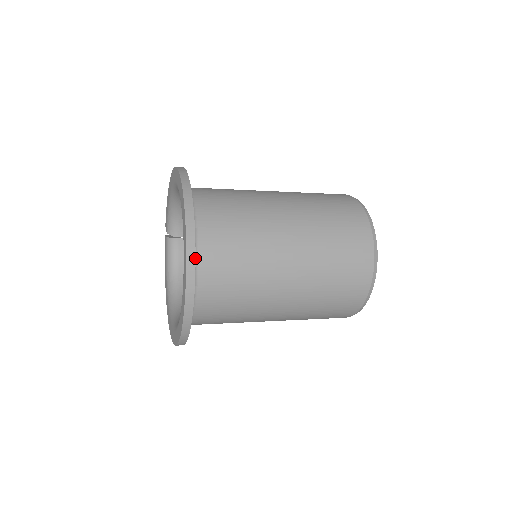
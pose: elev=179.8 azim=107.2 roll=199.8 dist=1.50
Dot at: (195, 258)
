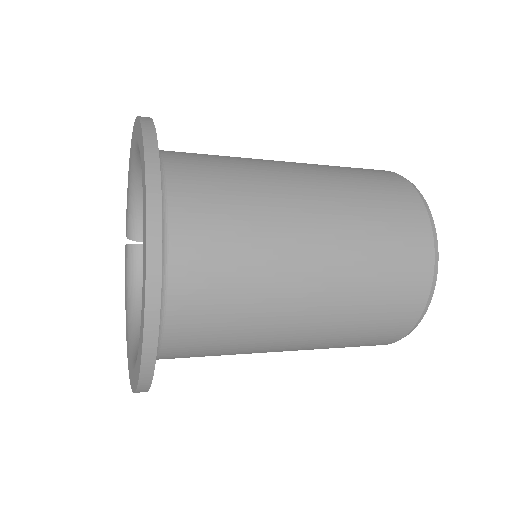
Dot at: (161, 222)
